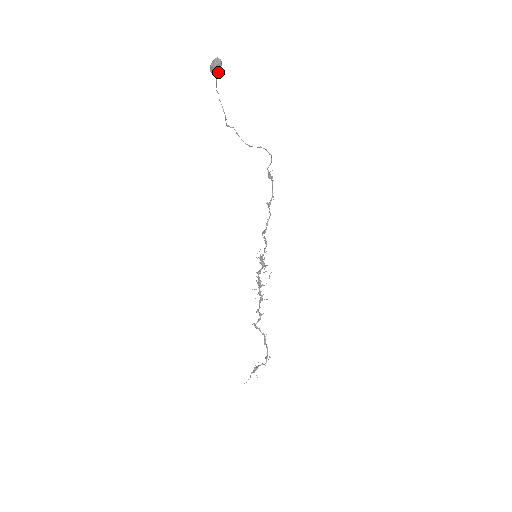
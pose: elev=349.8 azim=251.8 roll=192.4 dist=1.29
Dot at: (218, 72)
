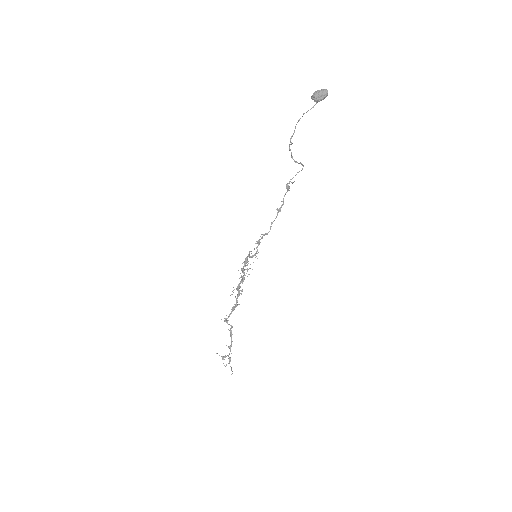
Dot at: (318, 100)
